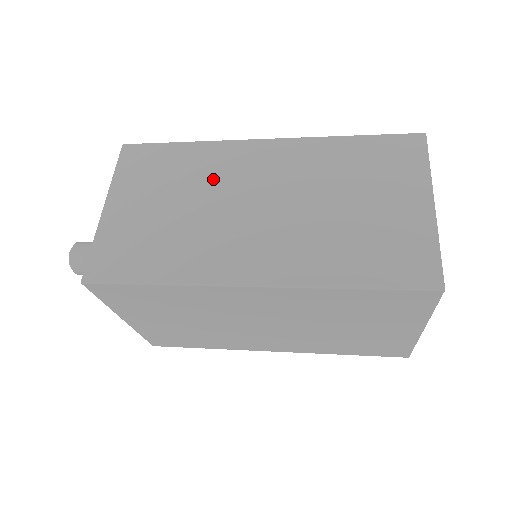
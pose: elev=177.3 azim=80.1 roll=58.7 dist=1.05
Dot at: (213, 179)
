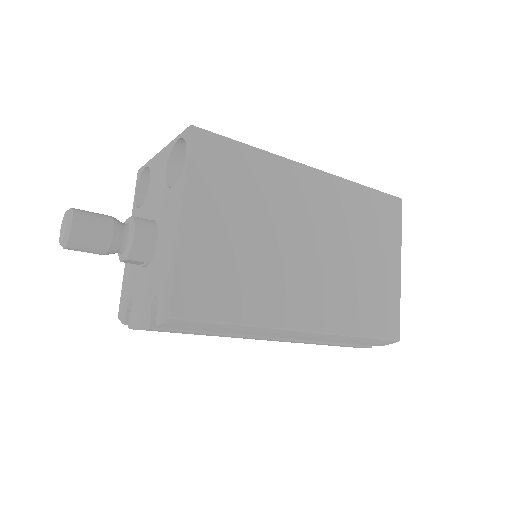
Dot at: occluded
